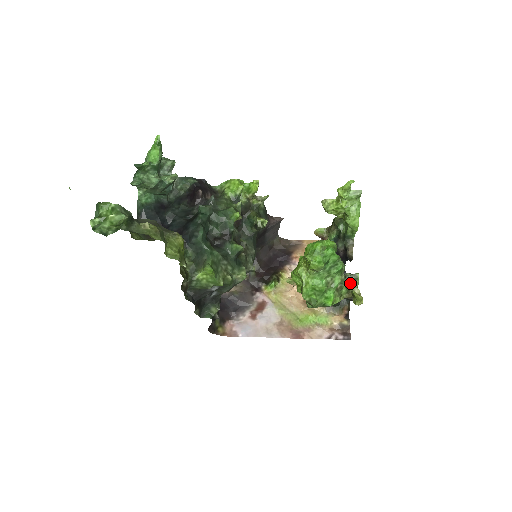
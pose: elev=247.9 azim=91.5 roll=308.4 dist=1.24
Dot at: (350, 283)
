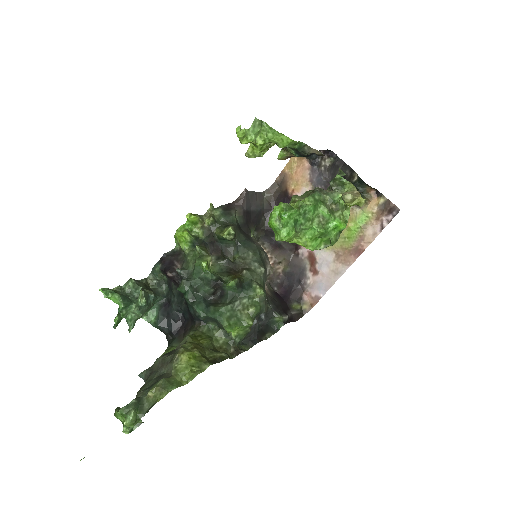
Dot at: (341, 187)
